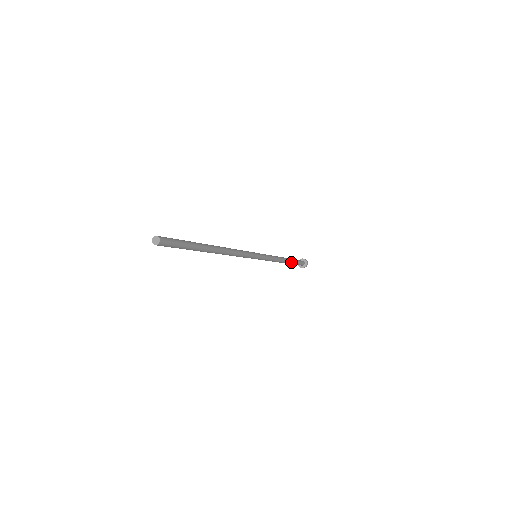
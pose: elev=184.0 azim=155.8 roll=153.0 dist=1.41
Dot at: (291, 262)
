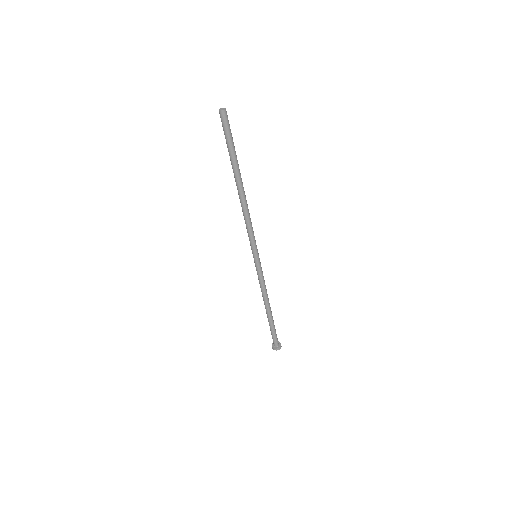
Dot at: (272, 317)
